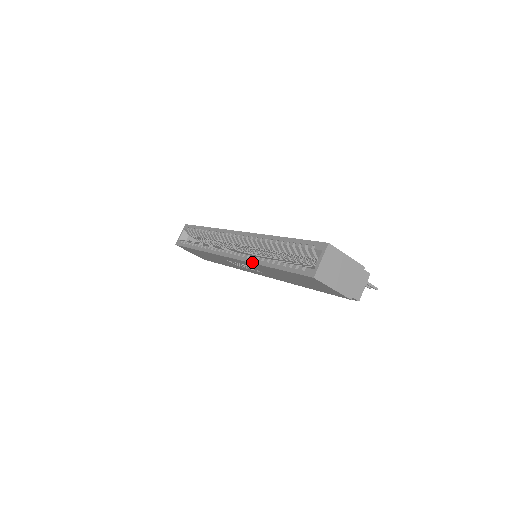
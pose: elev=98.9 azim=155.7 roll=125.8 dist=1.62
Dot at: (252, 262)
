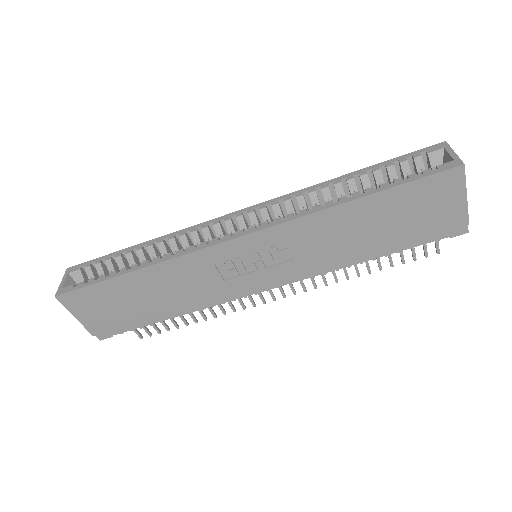
Dot at: (314, 211)
